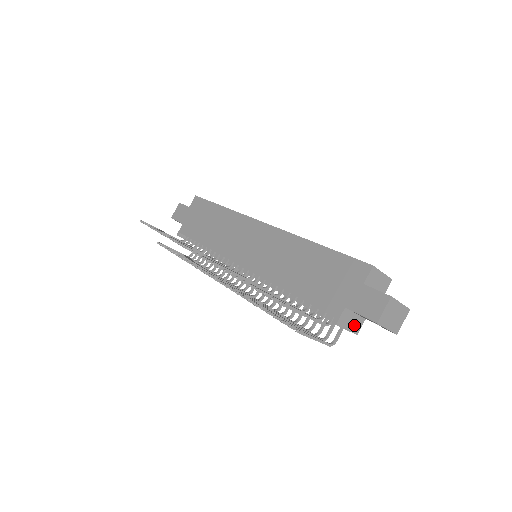
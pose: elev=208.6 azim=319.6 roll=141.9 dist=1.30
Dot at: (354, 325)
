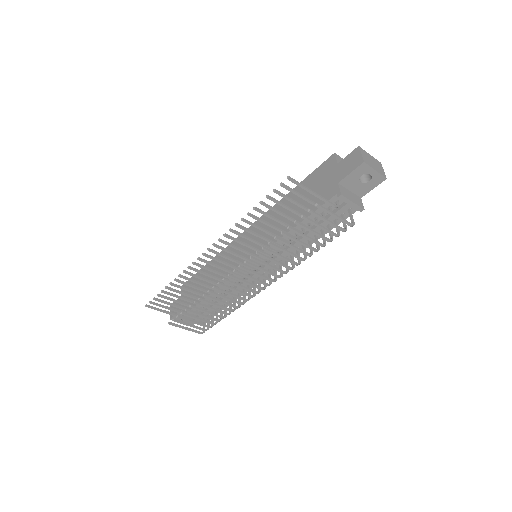
Dot at: (356, 200)
